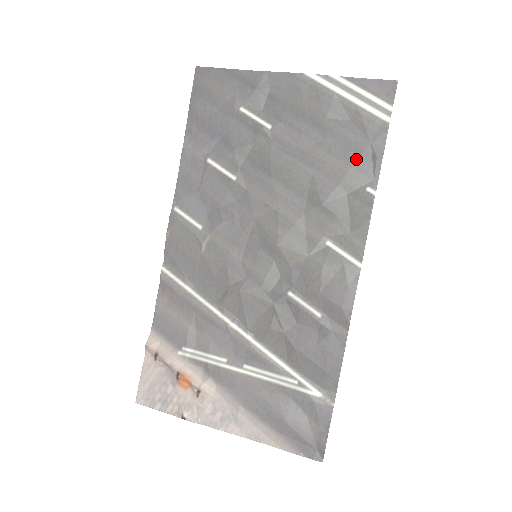
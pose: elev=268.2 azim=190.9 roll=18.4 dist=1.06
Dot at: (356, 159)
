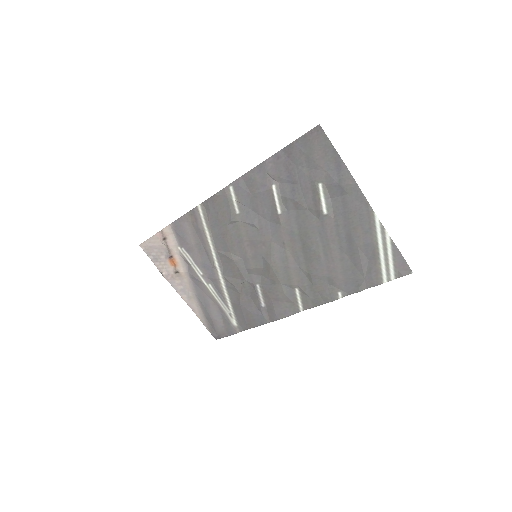
Dot at: (349, 277)
